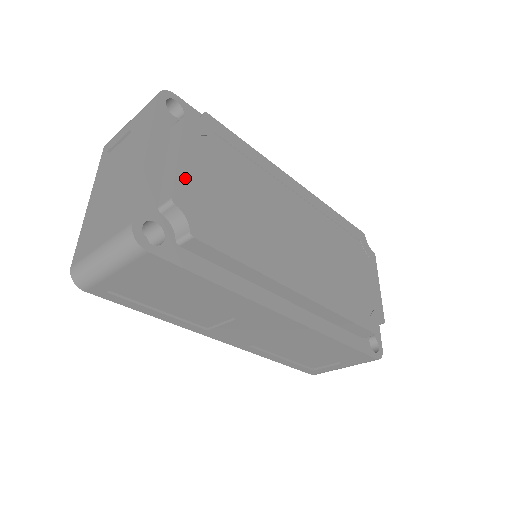
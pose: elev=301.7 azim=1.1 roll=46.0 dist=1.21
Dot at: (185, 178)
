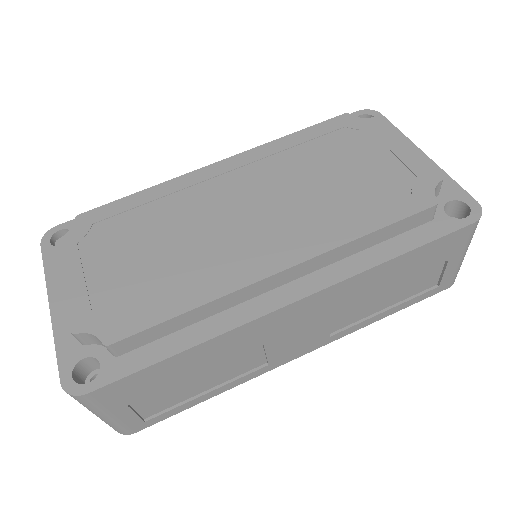
Dot at: (77, 299)
